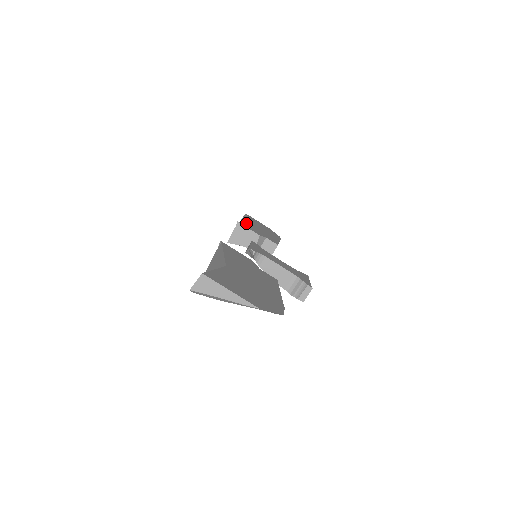
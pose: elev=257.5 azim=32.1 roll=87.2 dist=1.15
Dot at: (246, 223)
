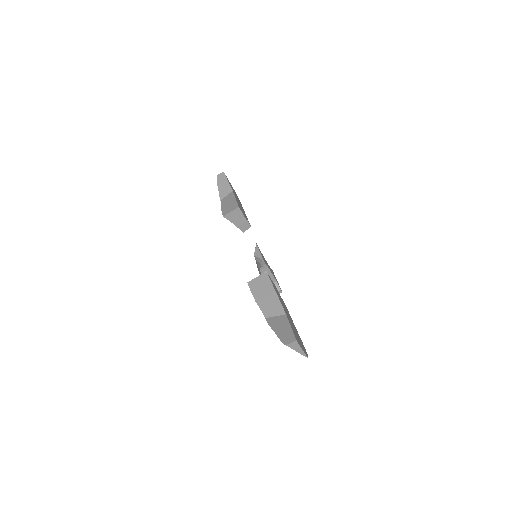
Dot at: (237, 202)
